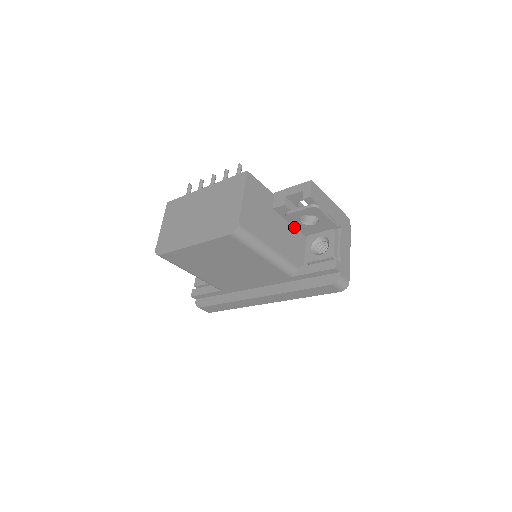
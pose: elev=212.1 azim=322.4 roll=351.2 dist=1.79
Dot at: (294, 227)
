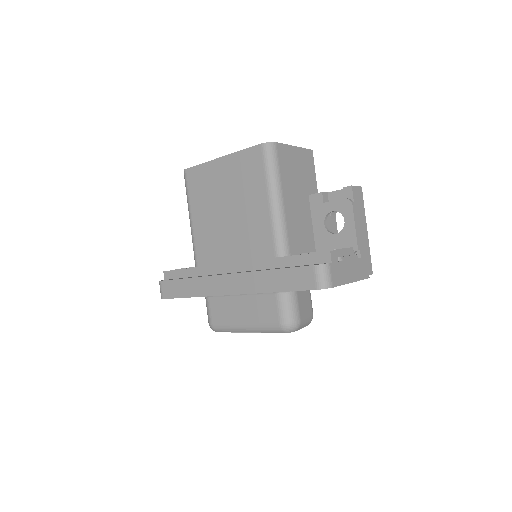
Dot at: (314, 237)
